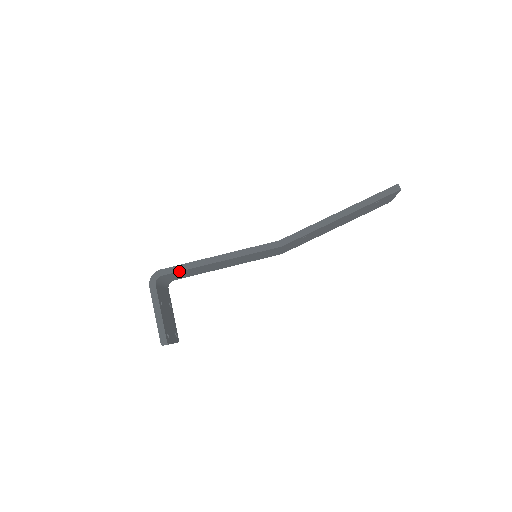
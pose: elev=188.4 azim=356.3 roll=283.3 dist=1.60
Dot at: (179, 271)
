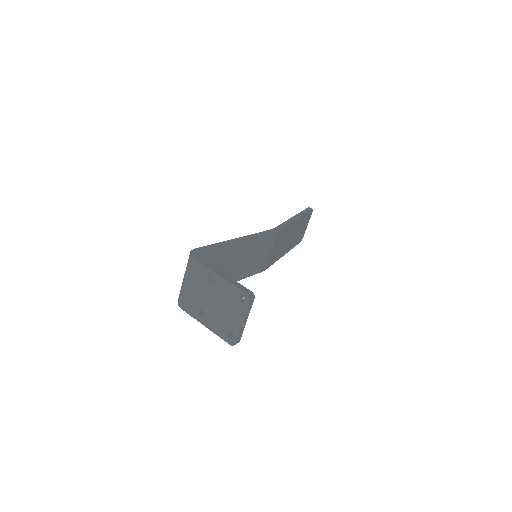
Dot at: (213, 248)
